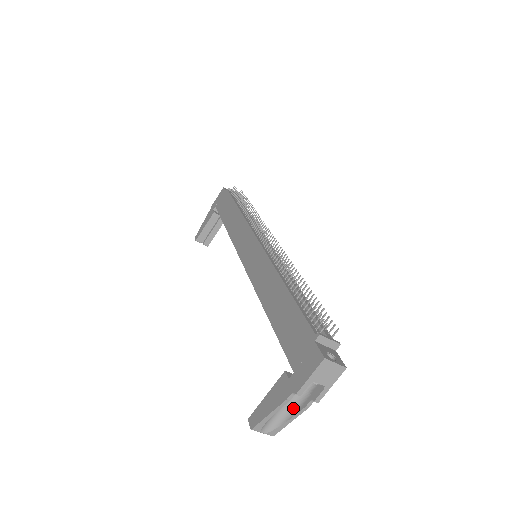
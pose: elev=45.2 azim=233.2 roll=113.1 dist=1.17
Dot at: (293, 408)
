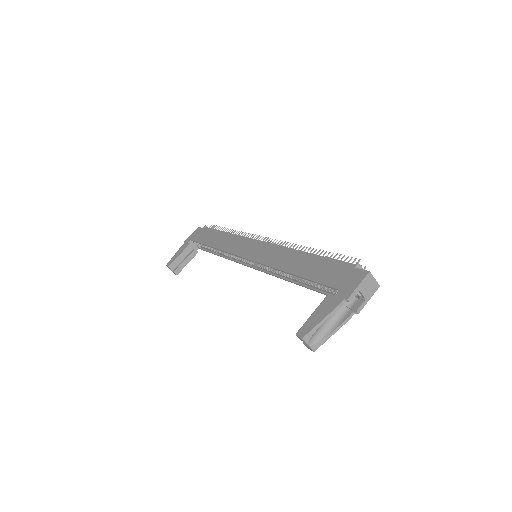
Dot at: (335, 323)
